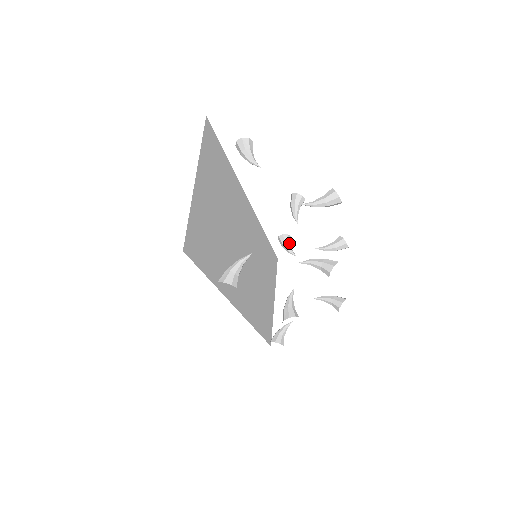
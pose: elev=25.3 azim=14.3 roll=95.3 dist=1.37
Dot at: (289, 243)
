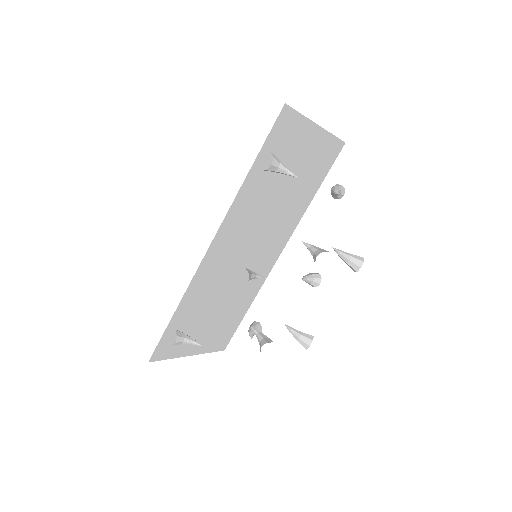
Dot at: occluded
